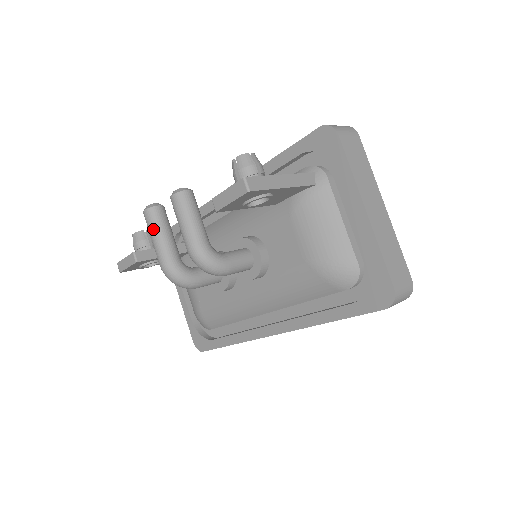
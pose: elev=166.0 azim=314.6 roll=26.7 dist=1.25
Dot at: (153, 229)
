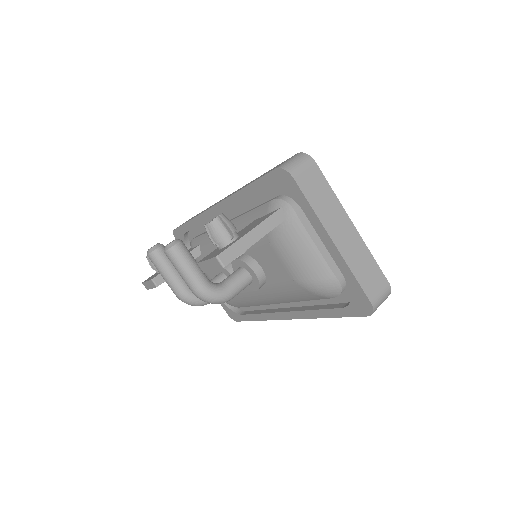
Dot at: (160, 270)
